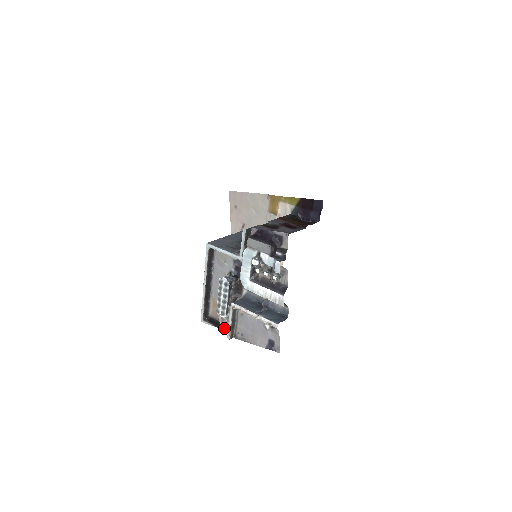
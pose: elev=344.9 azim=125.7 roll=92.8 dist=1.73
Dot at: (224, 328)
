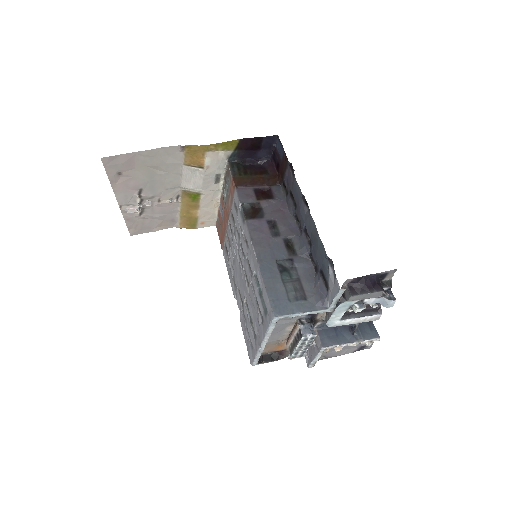
Dot at: occluded
